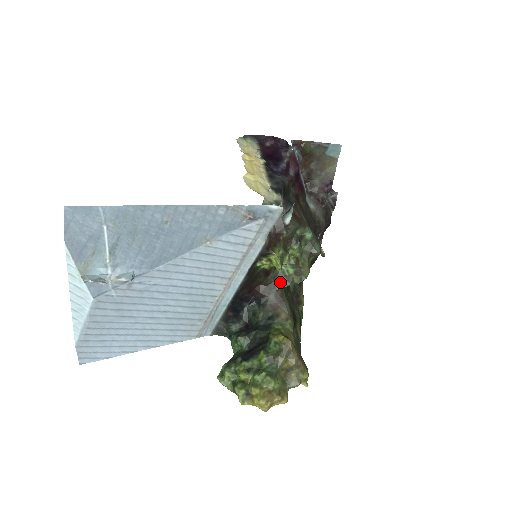
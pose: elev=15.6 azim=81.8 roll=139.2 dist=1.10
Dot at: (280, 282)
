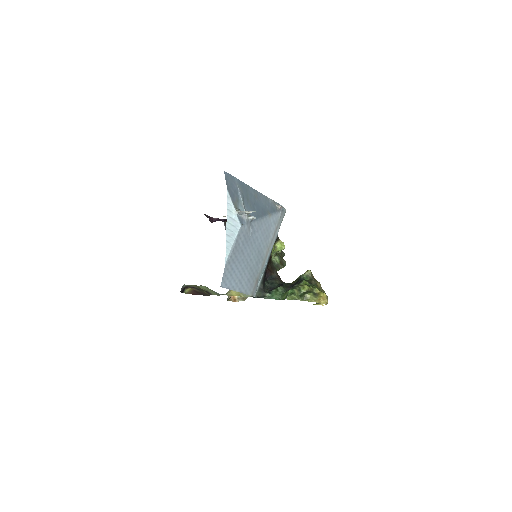
Dot at: (275, 267)
